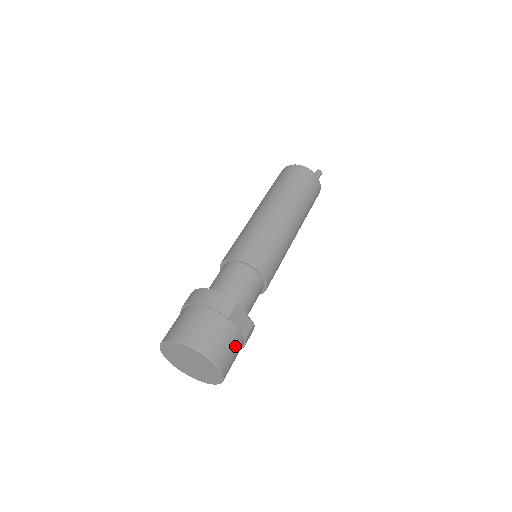
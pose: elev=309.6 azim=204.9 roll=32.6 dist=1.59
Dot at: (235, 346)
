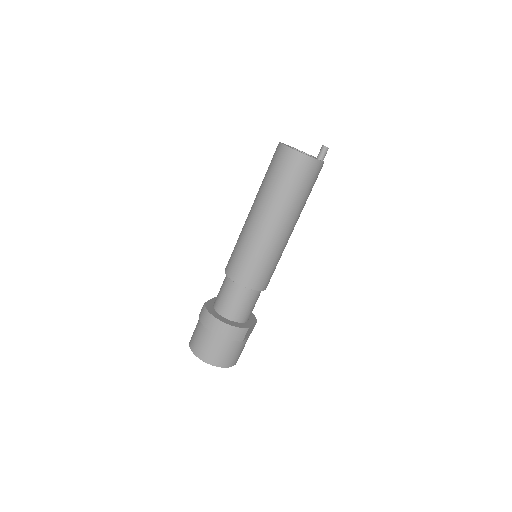
Dot at: occluded
